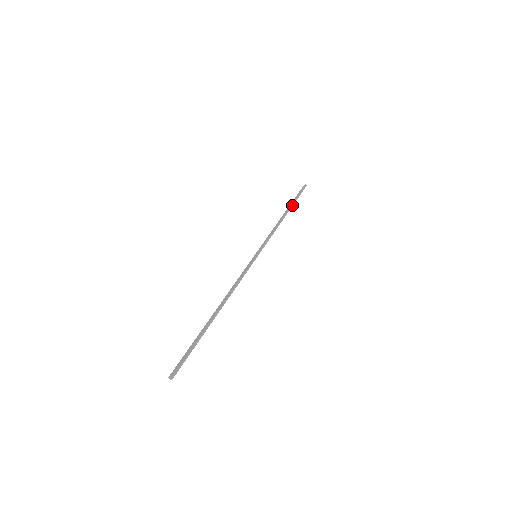
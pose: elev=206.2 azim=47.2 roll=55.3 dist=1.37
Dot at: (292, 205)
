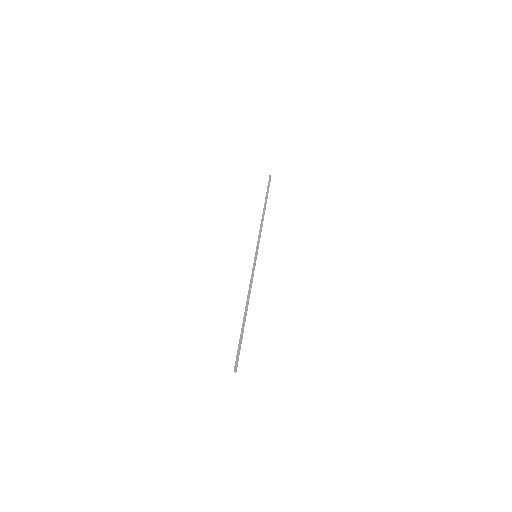
Dot at: occluded
